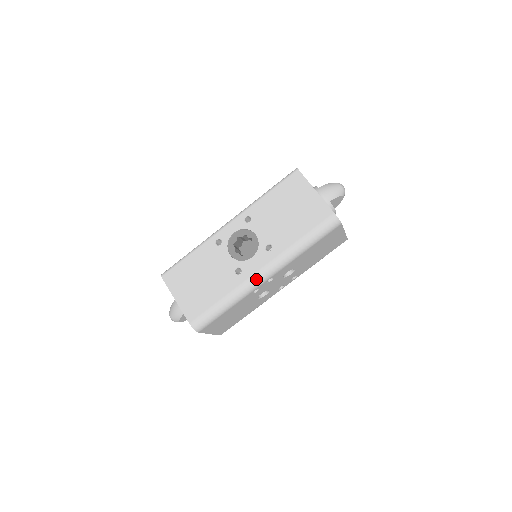
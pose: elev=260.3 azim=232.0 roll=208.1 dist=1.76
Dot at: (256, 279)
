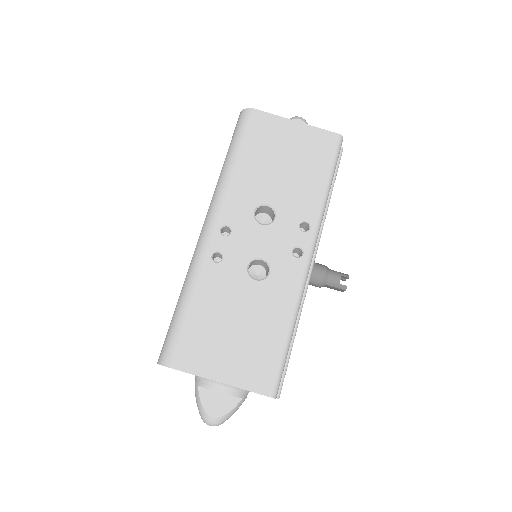
Dot at: (200, 240)
